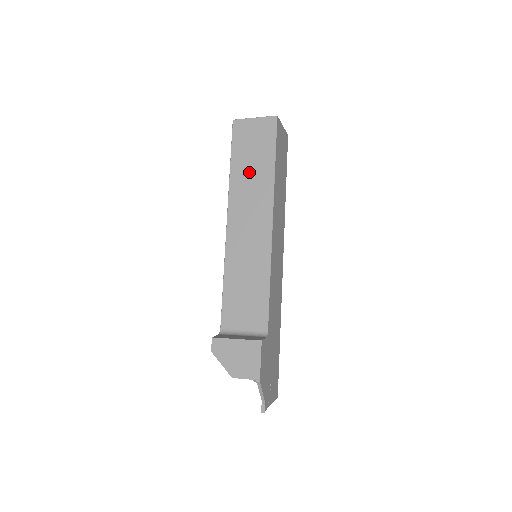
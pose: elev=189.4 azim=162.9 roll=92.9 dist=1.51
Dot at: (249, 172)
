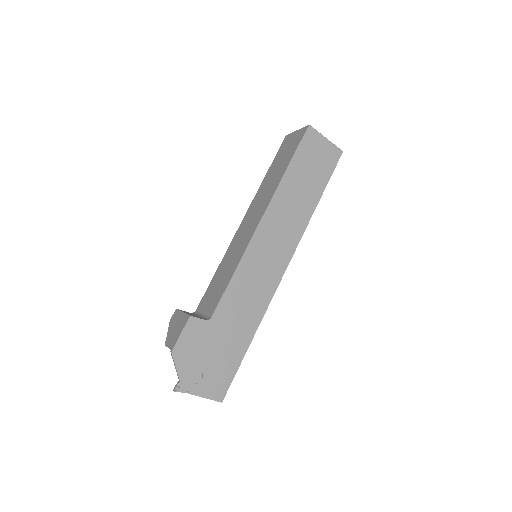
Dot at: (272, 177)
